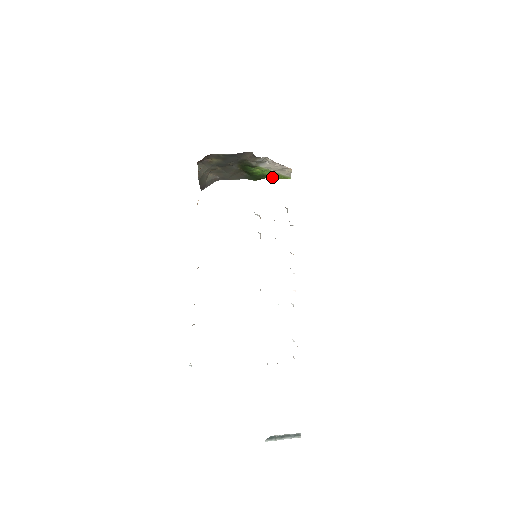
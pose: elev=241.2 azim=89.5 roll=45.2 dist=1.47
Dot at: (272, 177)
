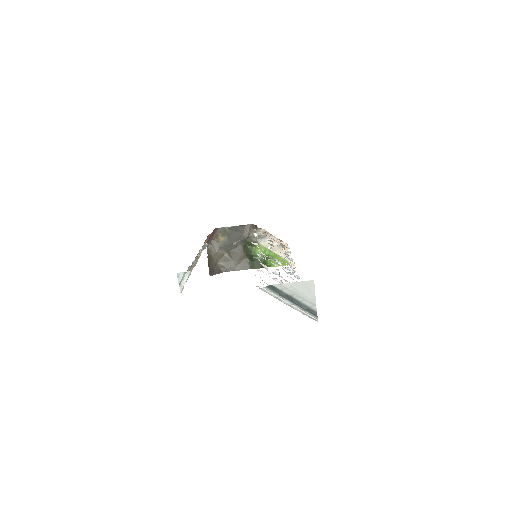
Dot at: occluded
